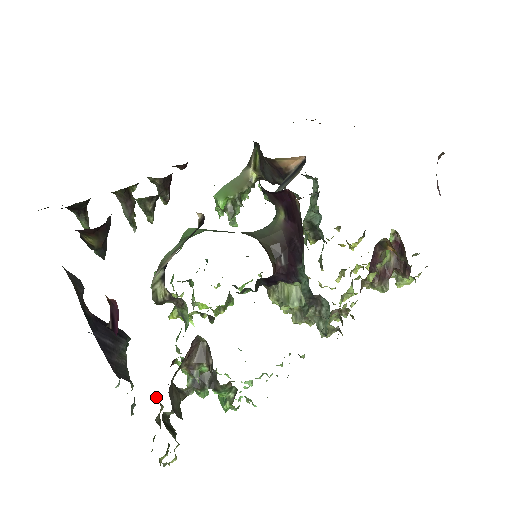
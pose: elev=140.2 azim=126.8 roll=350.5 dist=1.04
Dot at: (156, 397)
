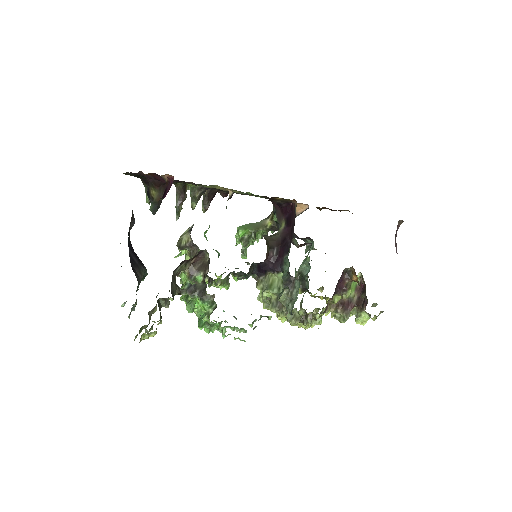
Dot at: occluded
